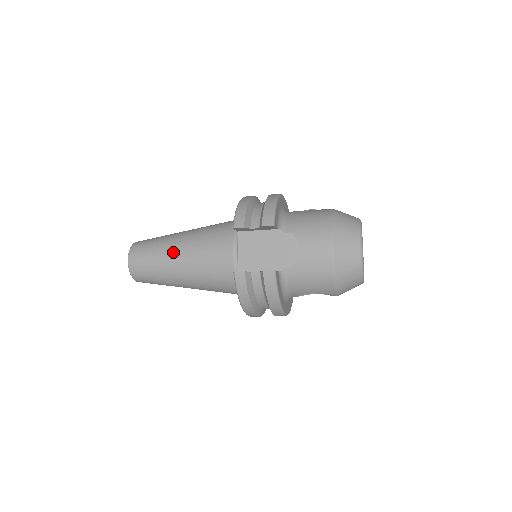
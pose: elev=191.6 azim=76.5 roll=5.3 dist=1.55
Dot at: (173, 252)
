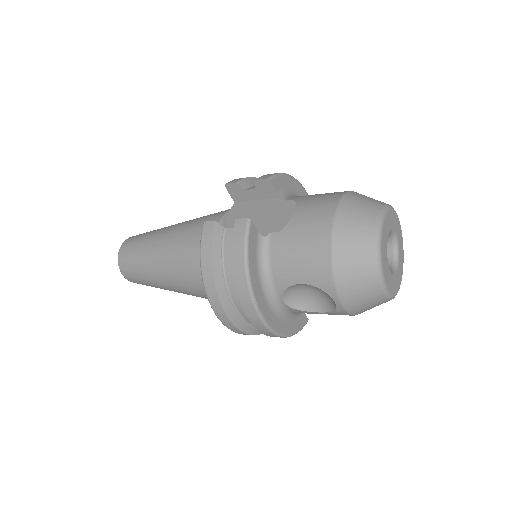
Dot at: (164, 231)
